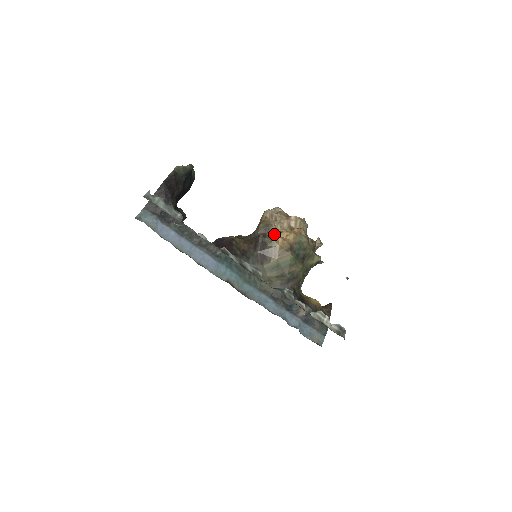
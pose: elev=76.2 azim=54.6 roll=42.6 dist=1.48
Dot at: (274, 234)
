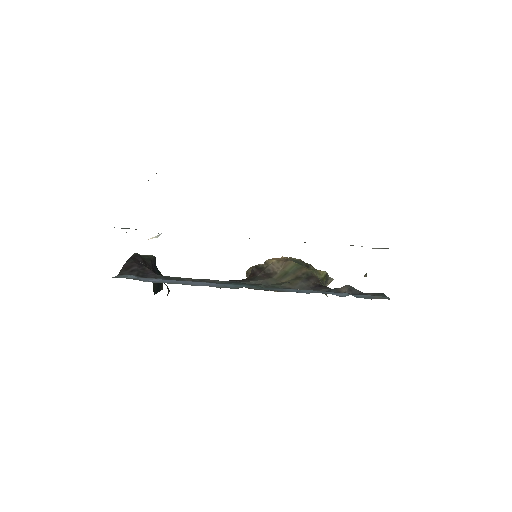
Dot at: occluded
